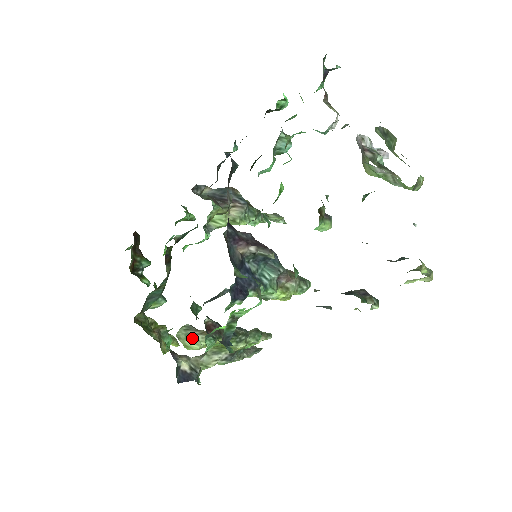
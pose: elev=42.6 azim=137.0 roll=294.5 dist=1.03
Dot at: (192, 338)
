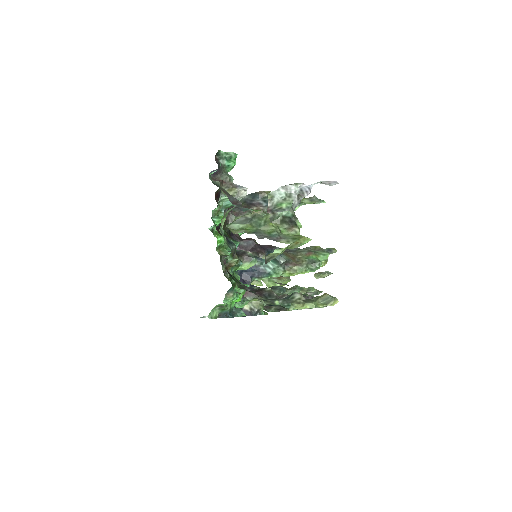
Dot at: (271, 281)
